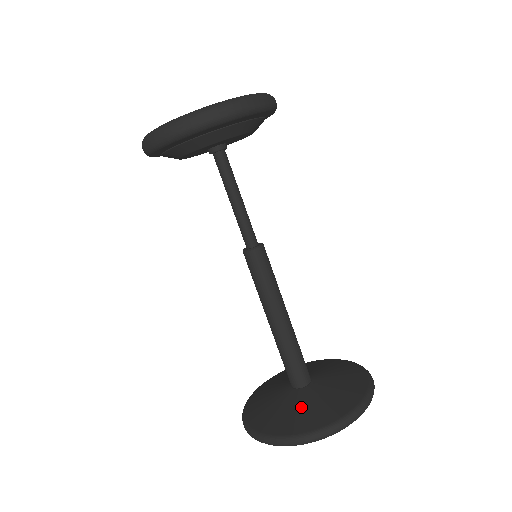
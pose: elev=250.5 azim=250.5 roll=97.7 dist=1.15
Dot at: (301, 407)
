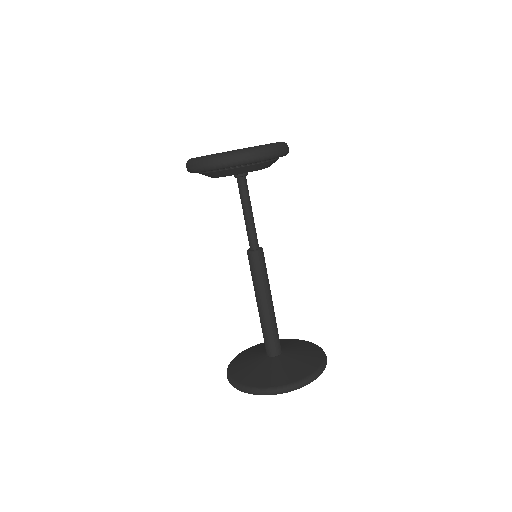
Dot at: (278, 369)
